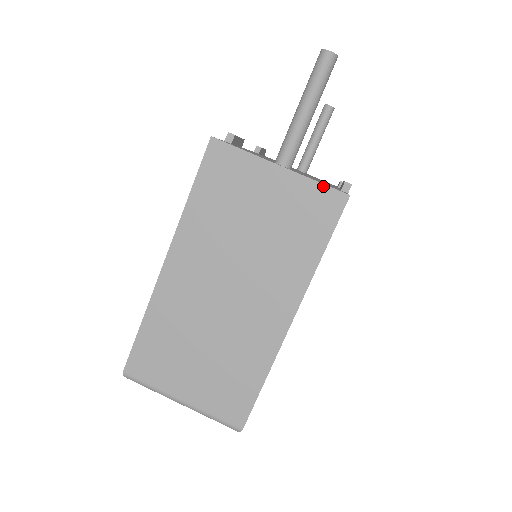
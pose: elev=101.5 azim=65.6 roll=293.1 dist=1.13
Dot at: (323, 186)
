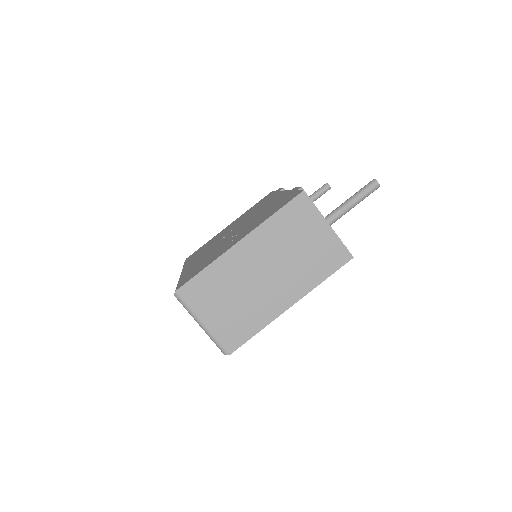
Dot at: (344, 246)
